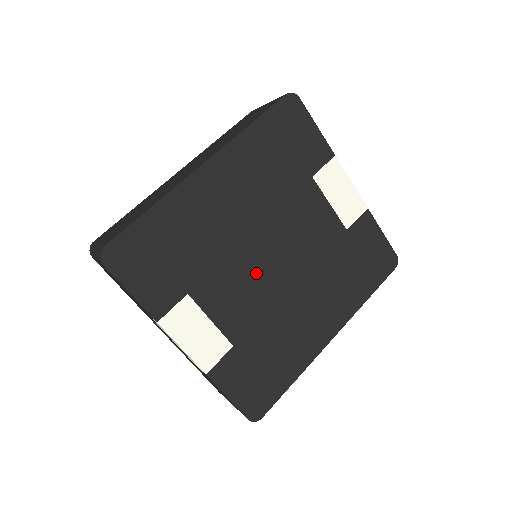
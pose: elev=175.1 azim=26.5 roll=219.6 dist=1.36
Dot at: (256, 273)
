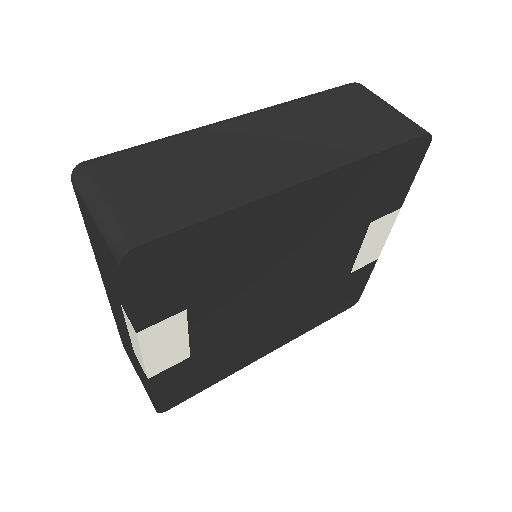
Dot at: (259, 298)
